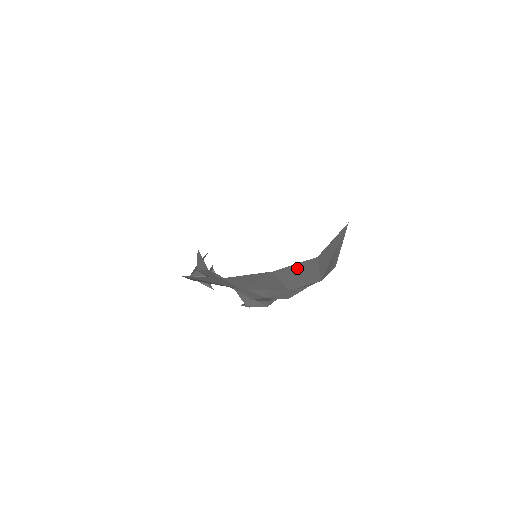
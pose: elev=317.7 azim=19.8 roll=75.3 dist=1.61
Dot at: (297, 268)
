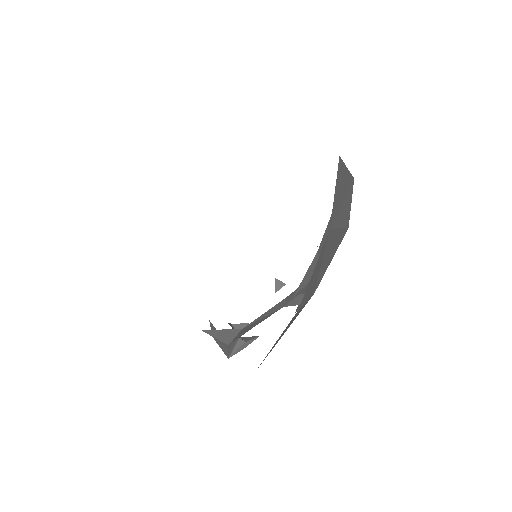
Dot at: (337, 194)
